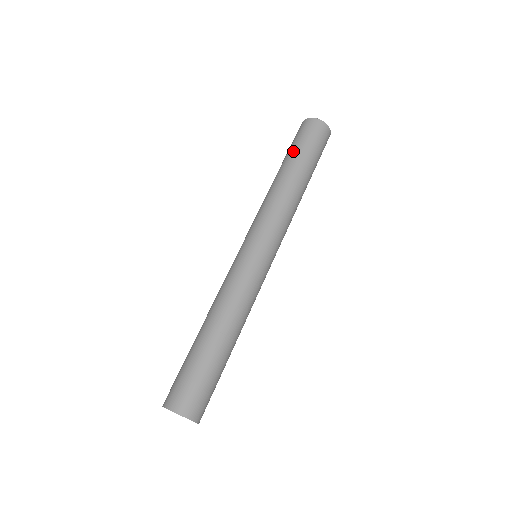
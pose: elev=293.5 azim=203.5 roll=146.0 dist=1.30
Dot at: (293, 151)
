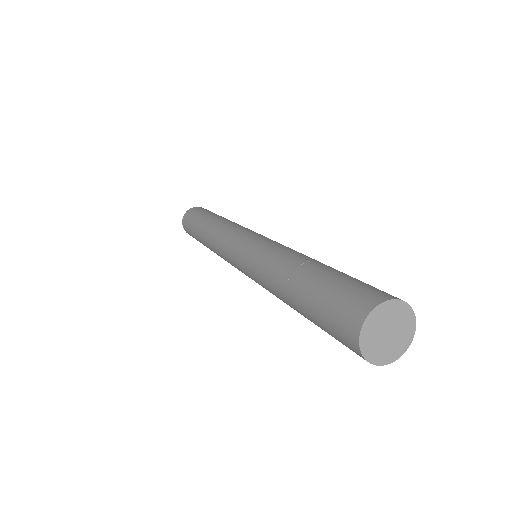
Dot at: (199, 218)
